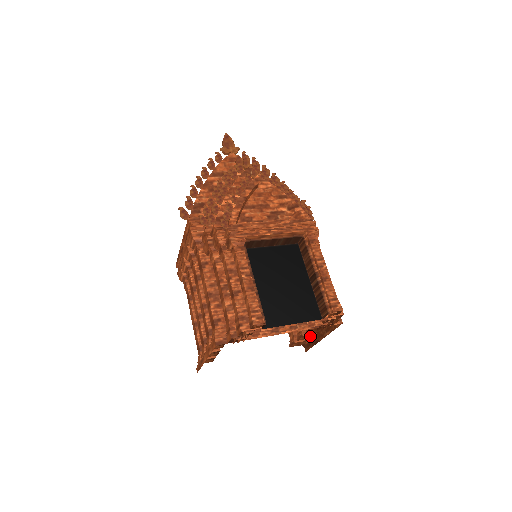
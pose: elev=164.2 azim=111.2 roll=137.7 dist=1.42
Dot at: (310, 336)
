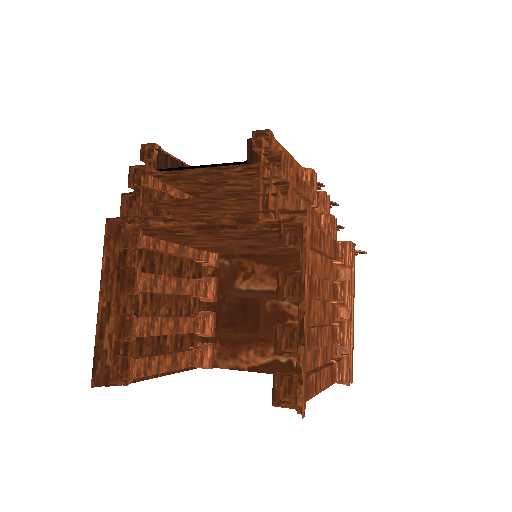
Dot at: (299, 342)
